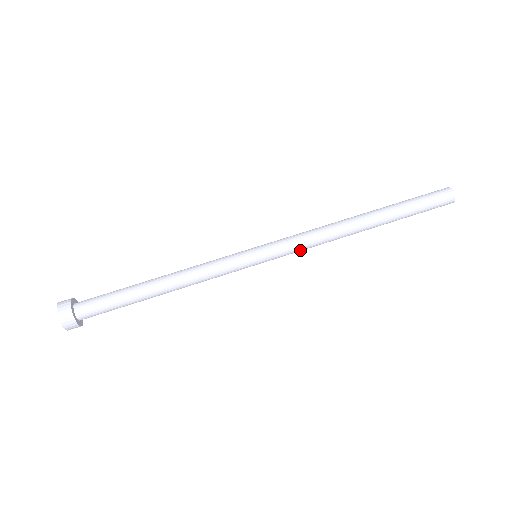
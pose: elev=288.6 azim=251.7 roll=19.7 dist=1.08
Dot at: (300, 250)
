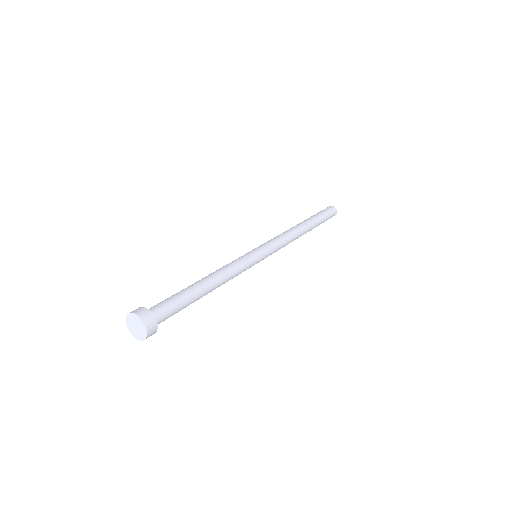
Dot at: occluded
